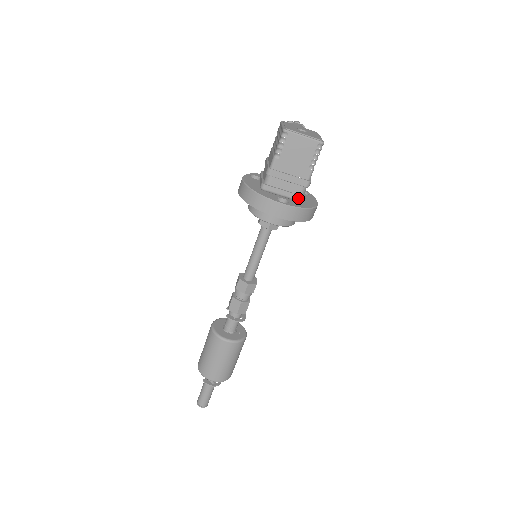
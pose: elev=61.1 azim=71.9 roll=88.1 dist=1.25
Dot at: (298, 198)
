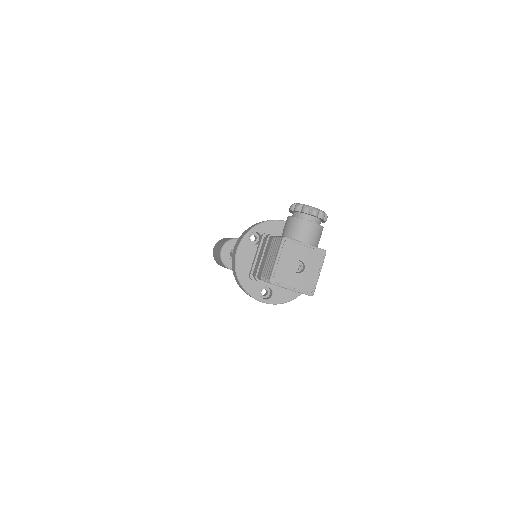
Dot at: (285, 290)
